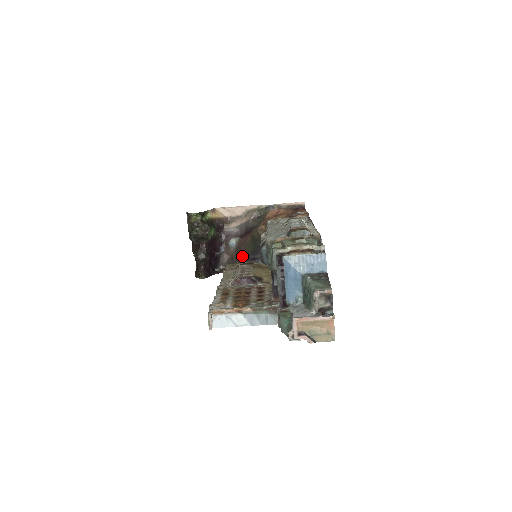
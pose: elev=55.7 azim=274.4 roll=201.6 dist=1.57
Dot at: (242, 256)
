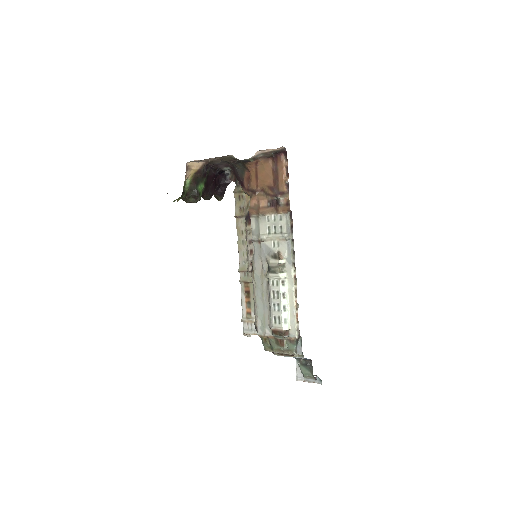
Dot at: occluded
